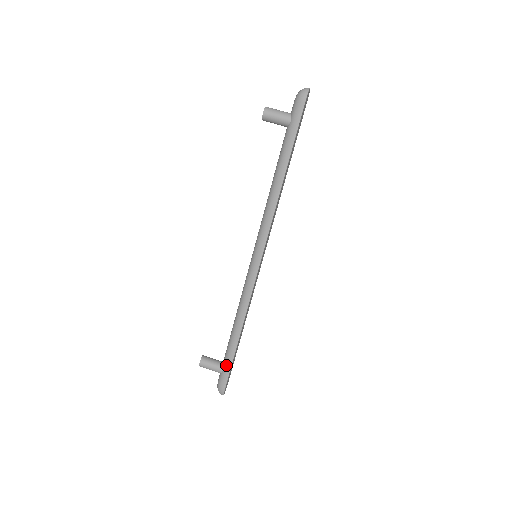
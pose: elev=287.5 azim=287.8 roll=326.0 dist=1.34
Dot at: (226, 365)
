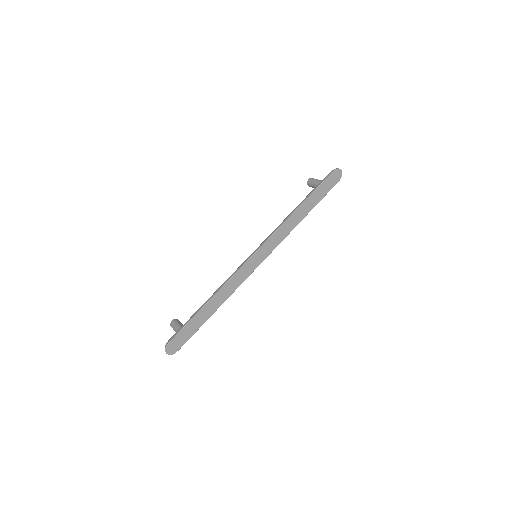
Dot at: (185, 323)
